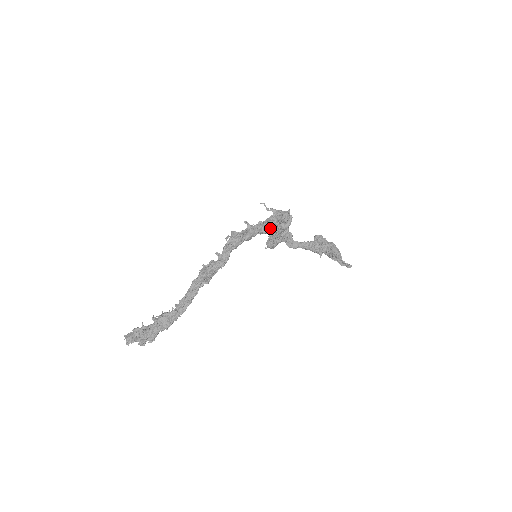
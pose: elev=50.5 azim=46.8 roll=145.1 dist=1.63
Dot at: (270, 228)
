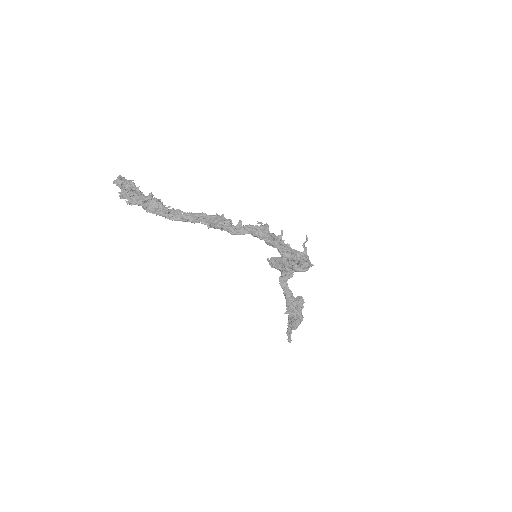
Dot at: (288, 257)
